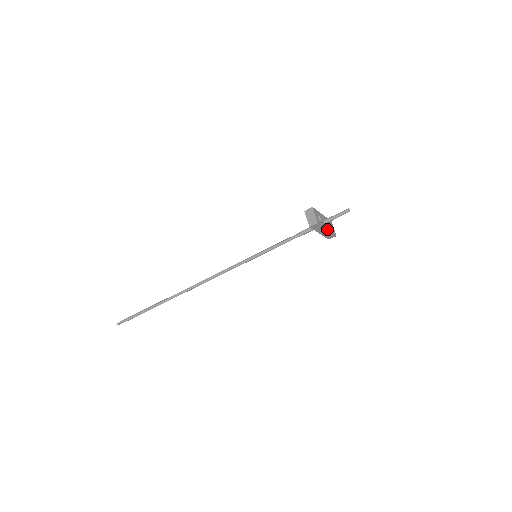
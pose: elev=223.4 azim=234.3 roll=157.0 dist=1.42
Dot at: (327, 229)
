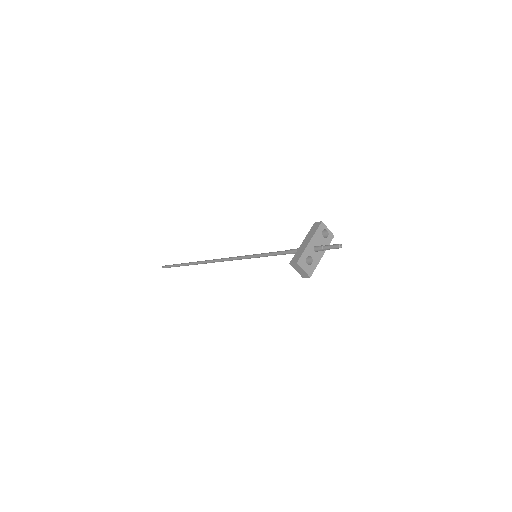
Dot at: (322, 256)
